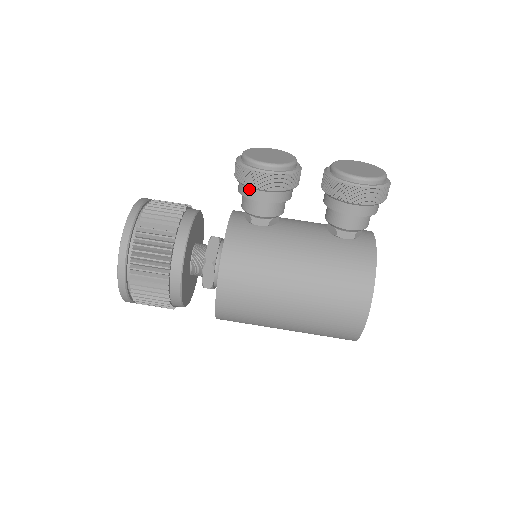
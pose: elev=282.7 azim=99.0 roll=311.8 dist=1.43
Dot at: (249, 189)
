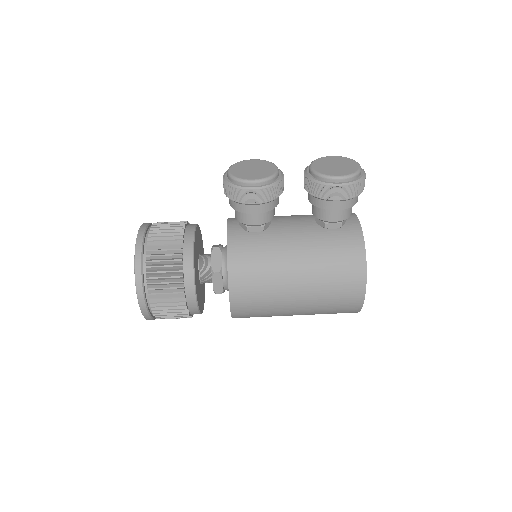
Dot at: (241, 204)
